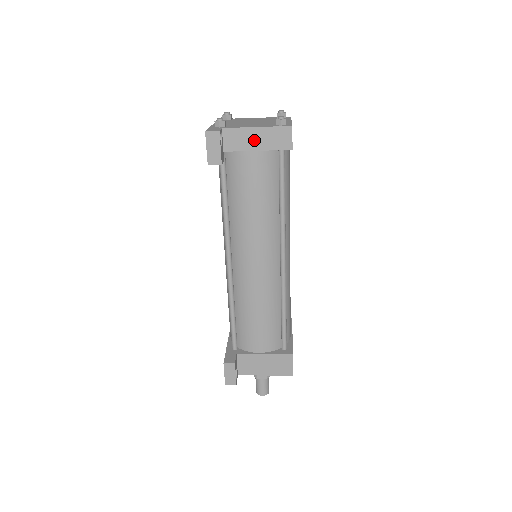
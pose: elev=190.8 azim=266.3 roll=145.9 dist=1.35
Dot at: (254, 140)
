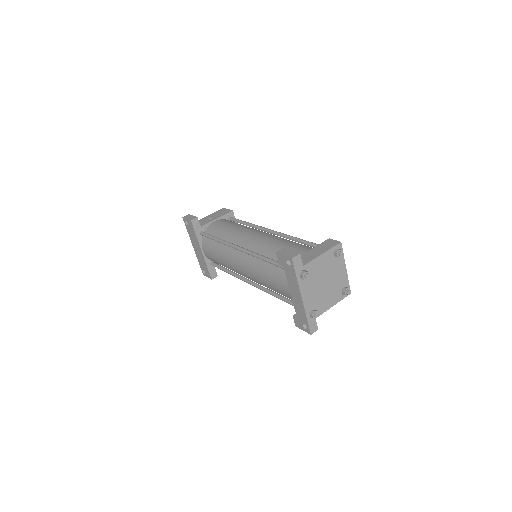
Dot at: occluded
